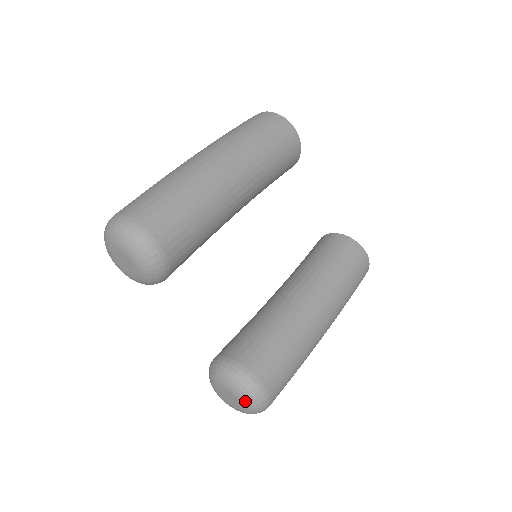
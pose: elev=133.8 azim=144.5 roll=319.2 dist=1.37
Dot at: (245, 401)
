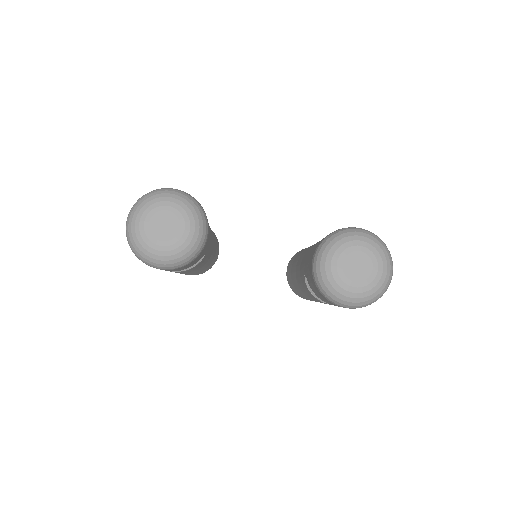
Dot at: (365, 242)
